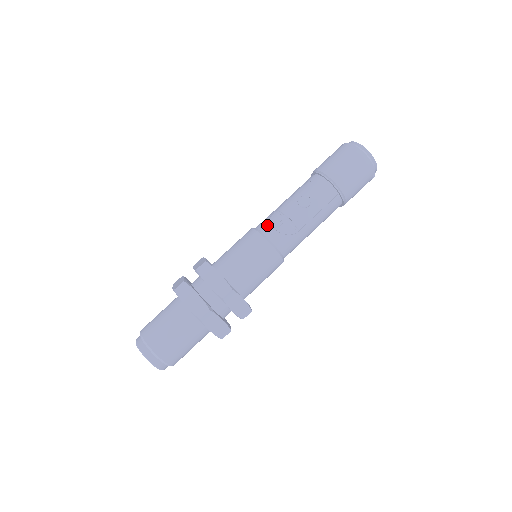
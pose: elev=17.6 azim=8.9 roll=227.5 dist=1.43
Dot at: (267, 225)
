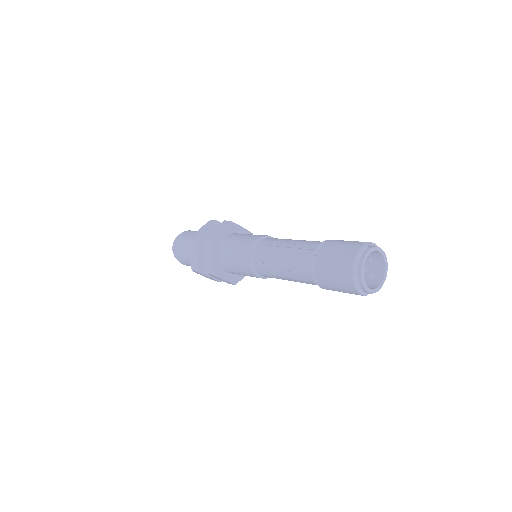
Dot at: (259, 252)
